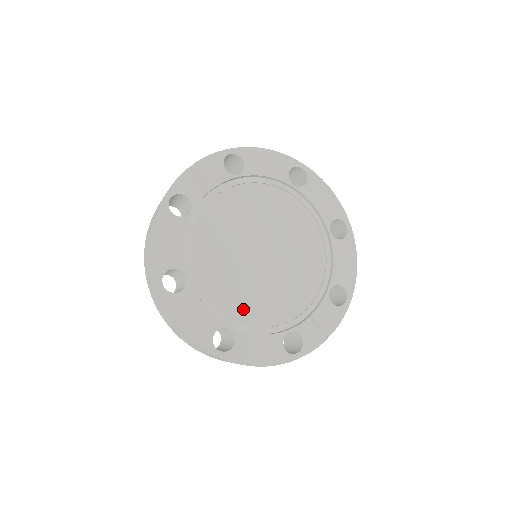
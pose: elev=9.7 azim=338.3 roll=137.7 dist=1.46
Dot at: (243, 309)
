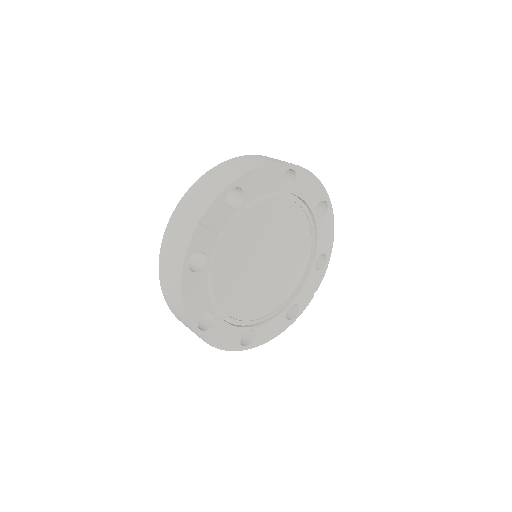
Dot at: (257, 309)
